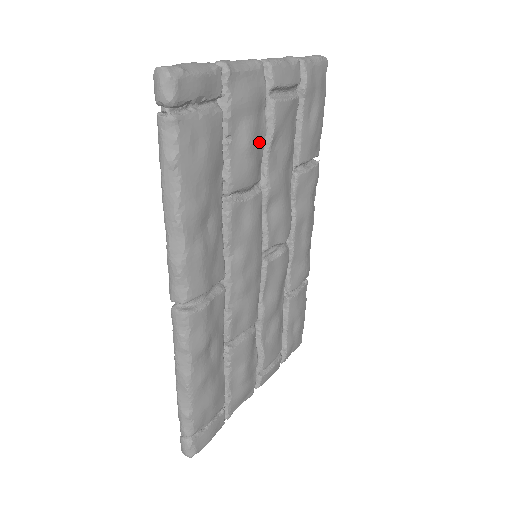
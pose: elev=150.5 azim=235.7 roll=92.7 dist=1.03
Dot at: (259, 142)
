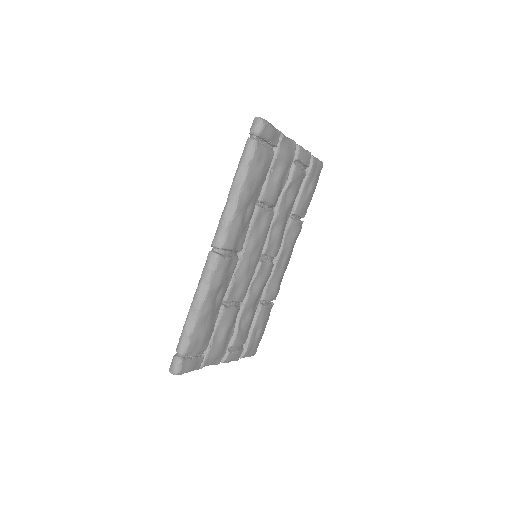
Dot at: (283, 182)
